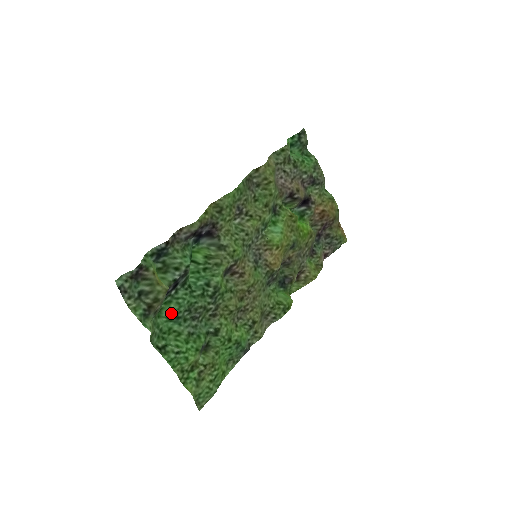
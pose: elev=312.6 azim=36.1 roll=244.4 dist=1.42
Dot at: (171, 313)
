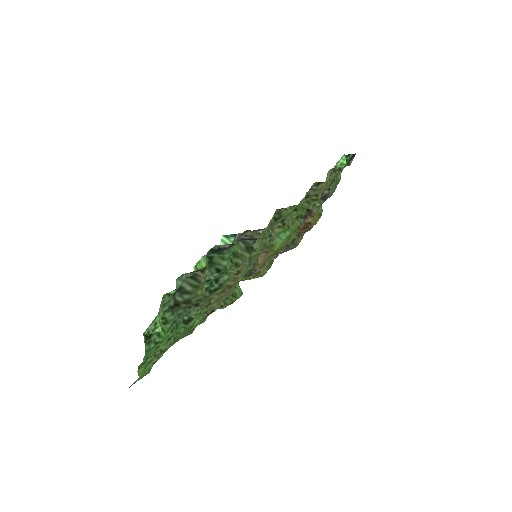
Dot at: occluded
